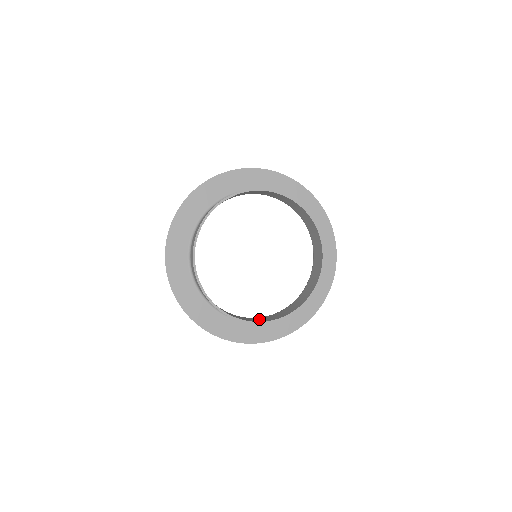
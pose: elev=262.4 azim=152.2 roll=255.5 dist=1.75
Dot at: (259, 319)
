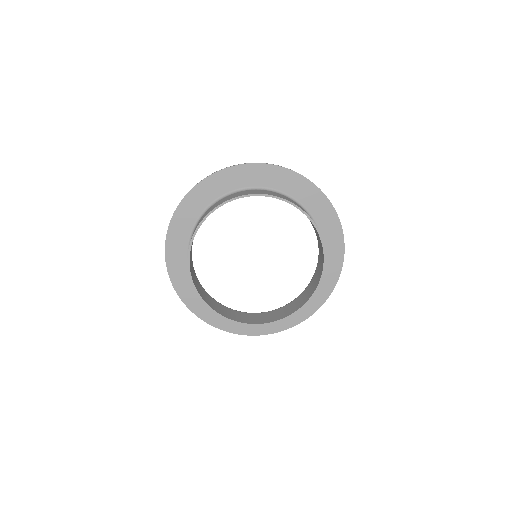
Dot at: (298, 302)
